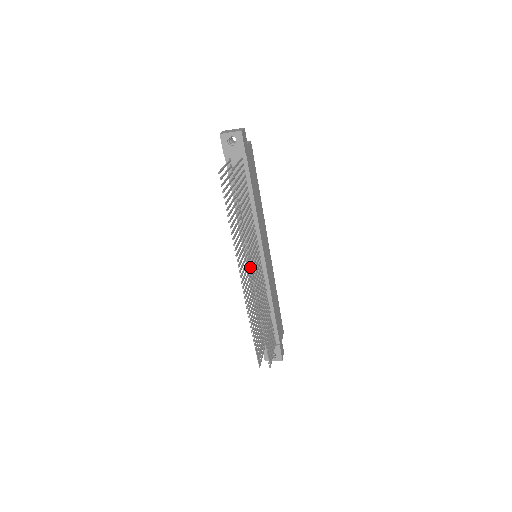
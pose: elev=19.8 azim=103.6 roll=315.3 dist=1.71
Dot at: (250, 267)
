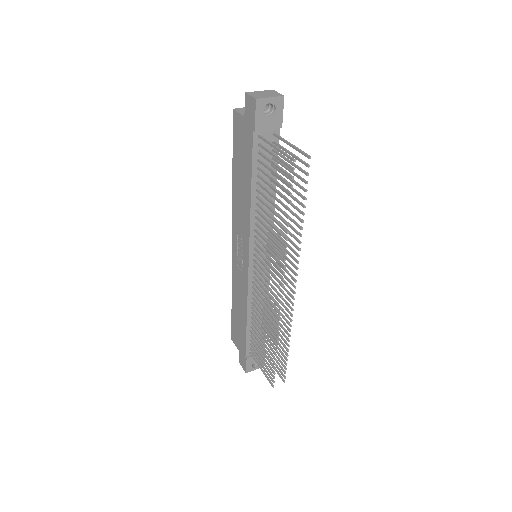
Dot at: (255, 272)
